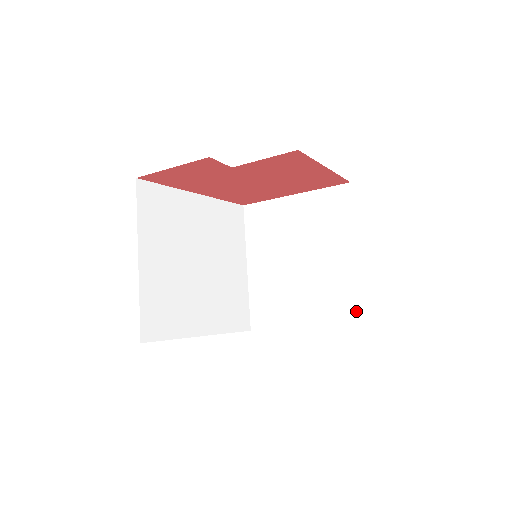
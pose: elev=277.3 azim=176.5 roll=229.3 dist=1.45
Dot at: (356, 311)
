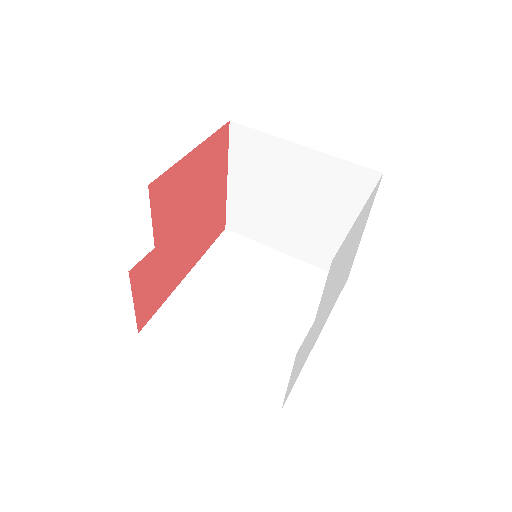
Dot at: (364, 173)
